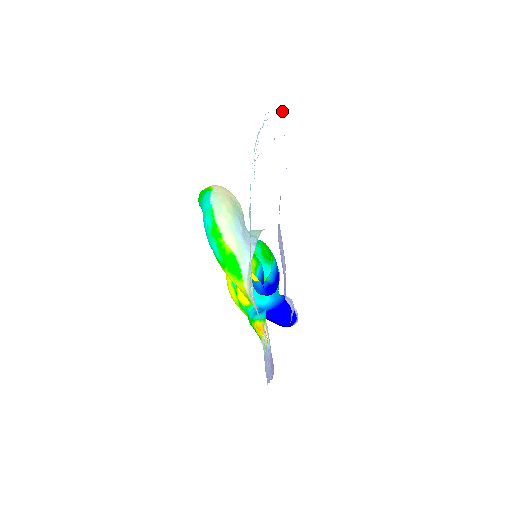
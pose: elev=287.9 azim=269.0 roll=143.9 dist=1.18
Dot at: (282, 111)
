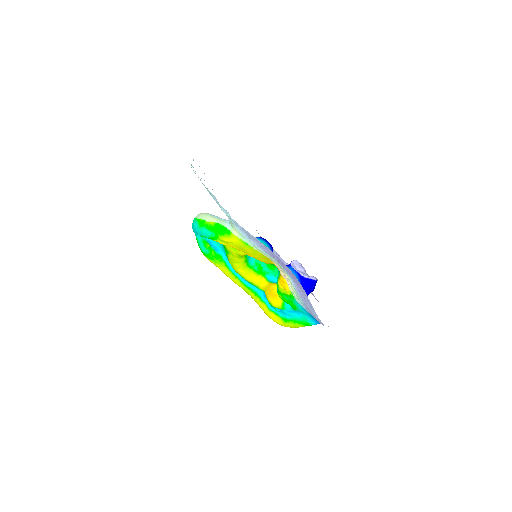
Dot at: occluded
